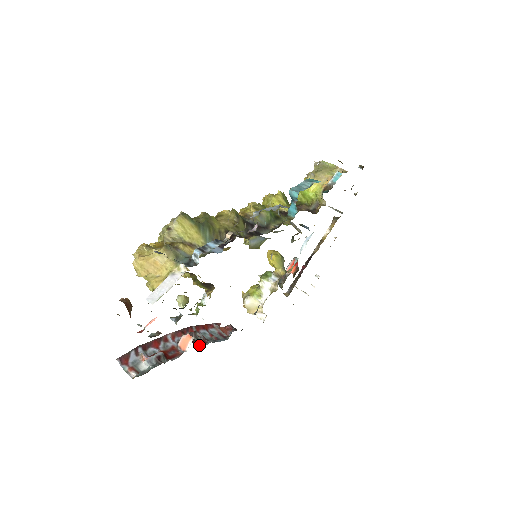
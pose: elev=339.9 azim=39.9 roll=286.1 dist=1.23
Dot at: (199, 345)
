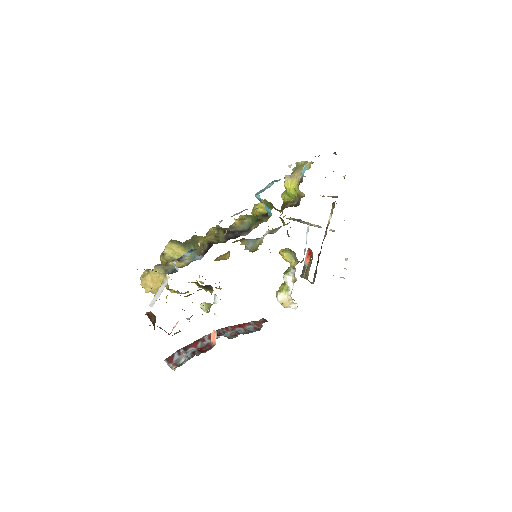
Dot at: (230, 338)
